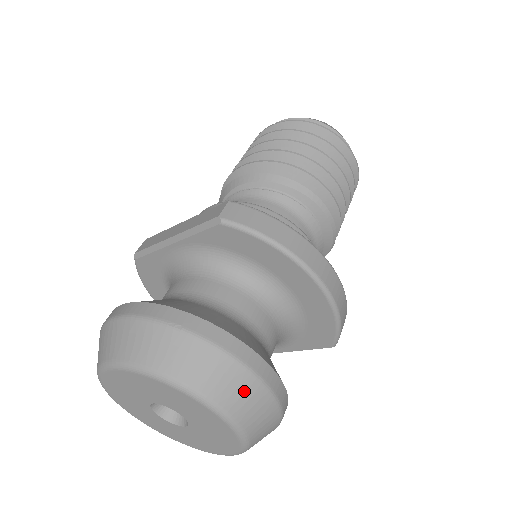
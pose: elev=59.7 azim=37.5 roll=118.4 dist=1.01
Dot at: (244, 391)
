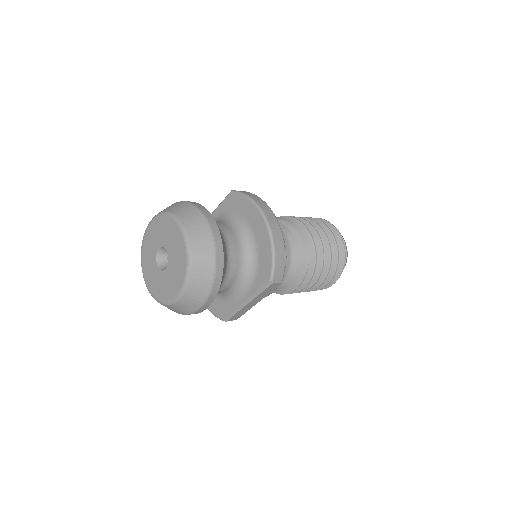
Dot at: (200, 228)
